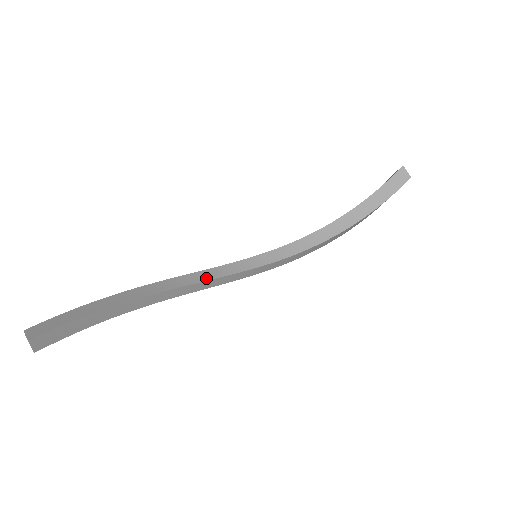
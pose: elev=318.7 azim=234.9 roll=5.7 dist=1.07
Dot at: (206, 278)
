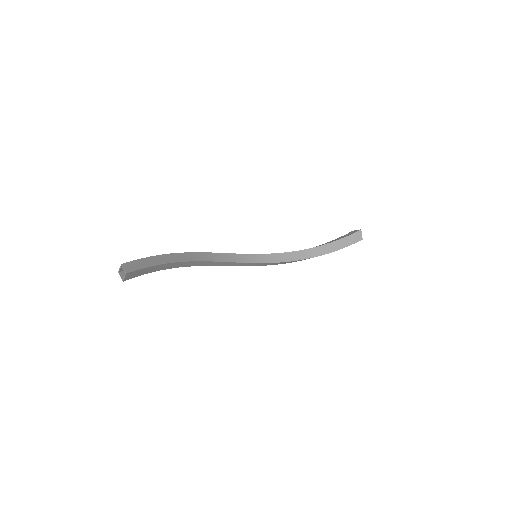
Dot at: (221, 260)
